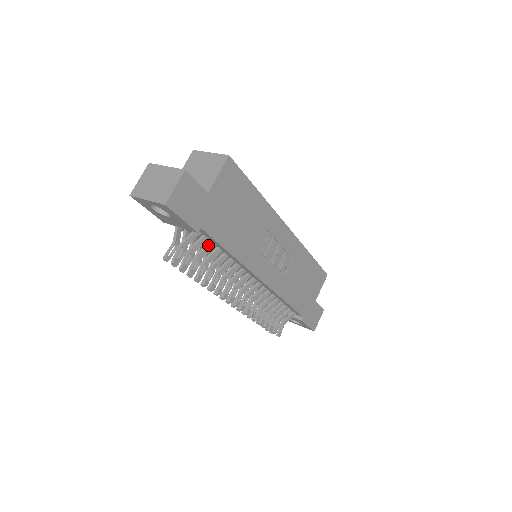
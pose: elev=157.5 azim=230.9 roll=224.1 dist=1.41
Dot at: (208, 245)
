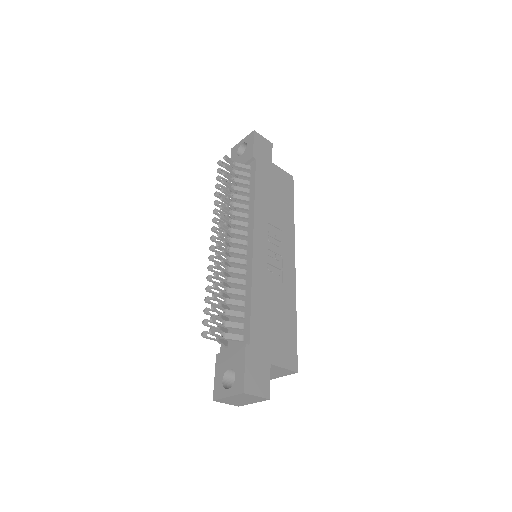
Dot at: (246, 180)
